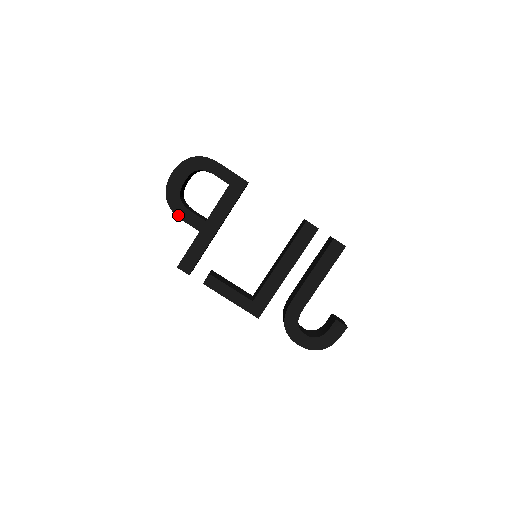
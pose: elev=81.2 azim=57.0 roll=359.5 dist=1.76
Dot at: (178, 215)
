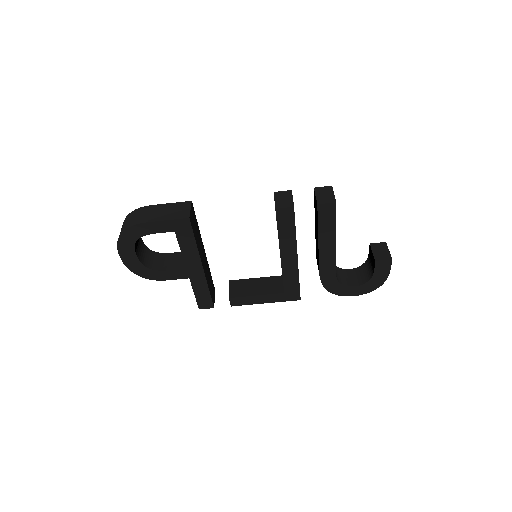
Dot at: (160, 279)
